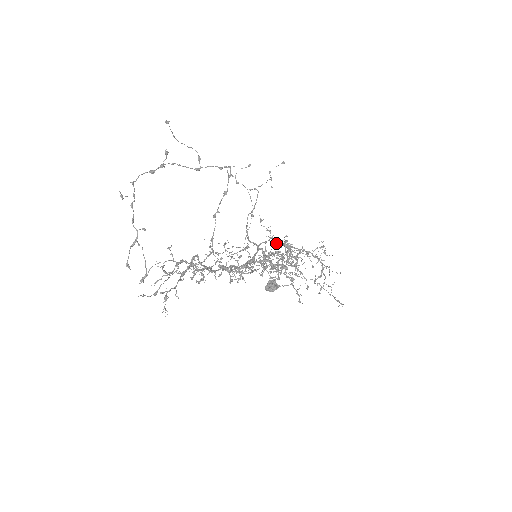
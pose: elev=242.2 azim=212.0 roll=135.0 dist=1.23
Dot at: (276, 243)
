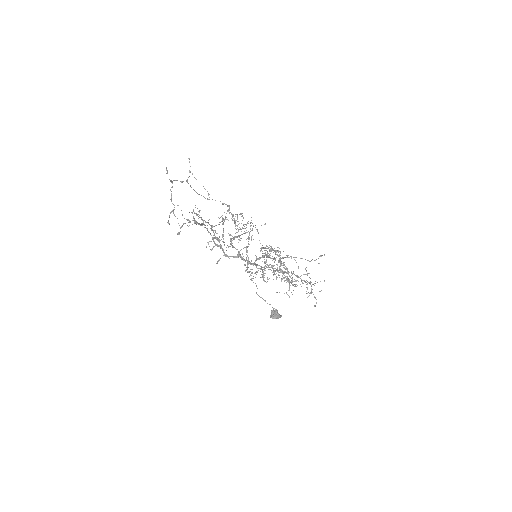
Dot at: occluded
